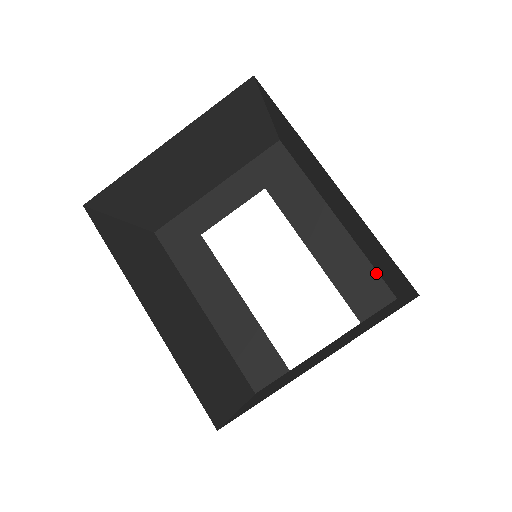
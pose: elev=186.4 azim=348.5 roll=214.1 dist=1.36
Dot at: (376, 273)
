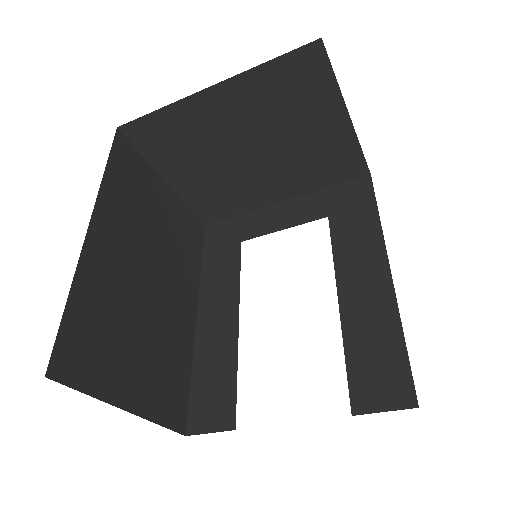
Dot at: (406, 359)
